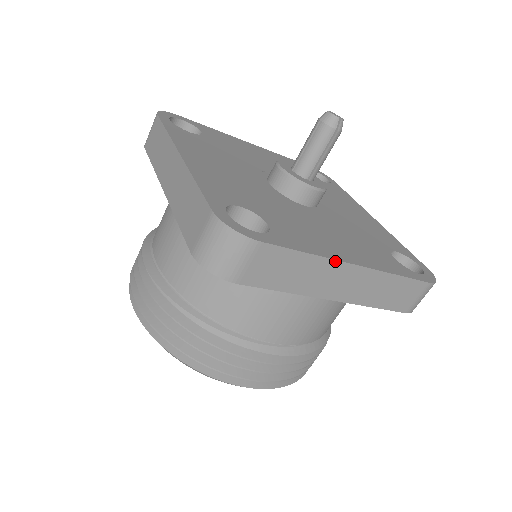
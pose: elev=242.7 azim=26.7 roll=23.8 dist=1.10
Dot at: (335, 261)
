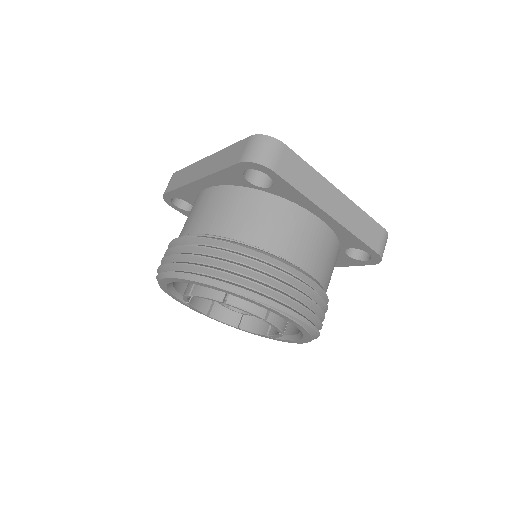
Dot at: (326, 180)
